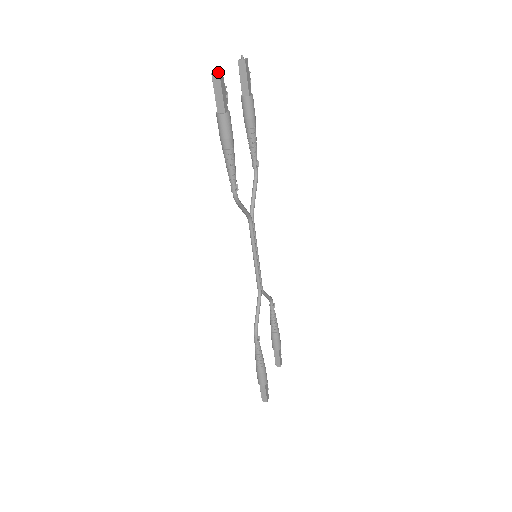
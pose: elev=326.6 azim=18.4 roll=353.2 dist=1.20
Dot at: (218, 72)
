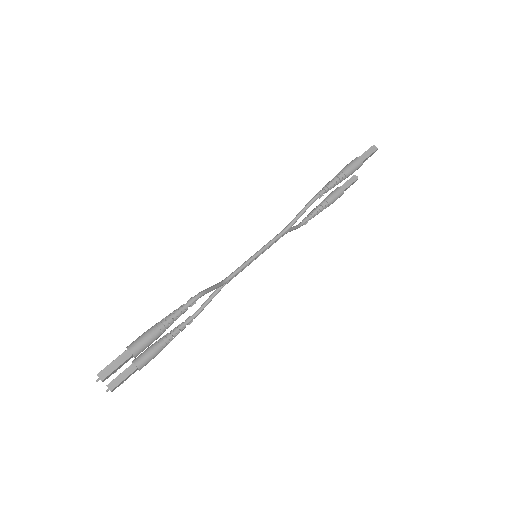
Dot at: (377, 148)
